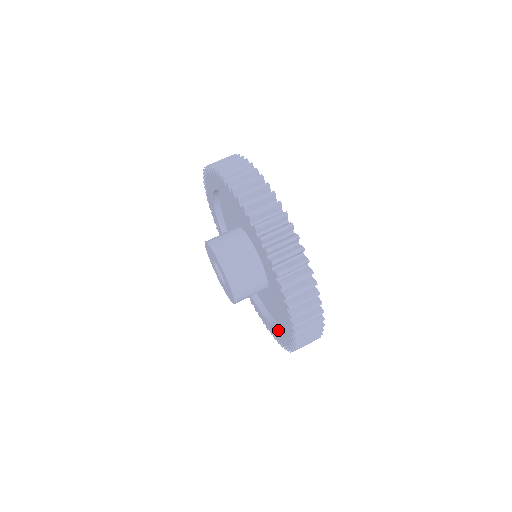
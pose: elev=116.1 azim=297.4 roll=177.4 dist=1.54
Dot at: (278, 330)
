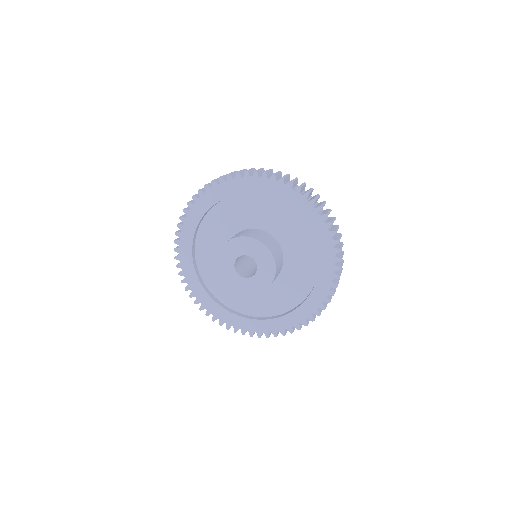
Dot at: (305, 301)
